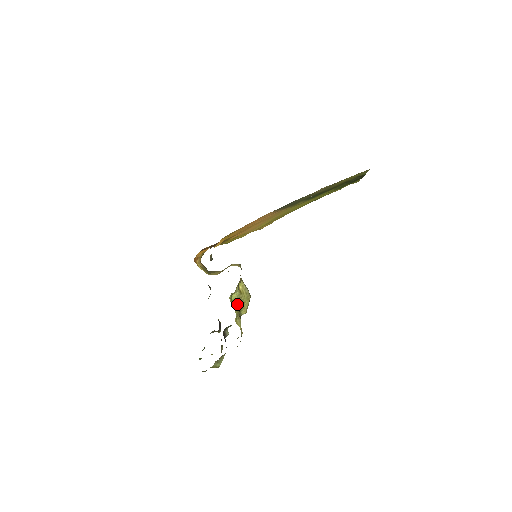
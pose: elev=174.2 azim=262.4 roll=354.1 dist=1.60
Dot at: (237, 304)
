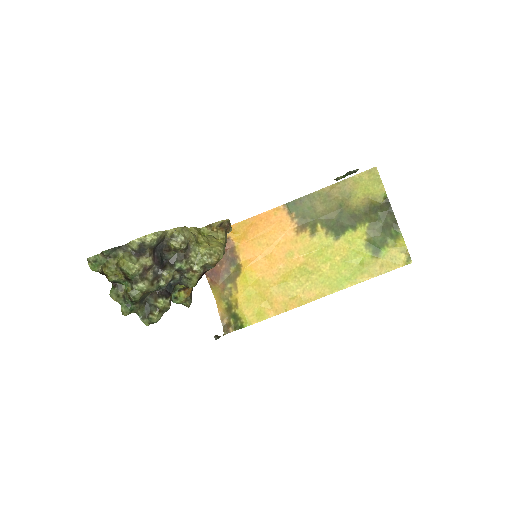
Dot at: (203, 236)
